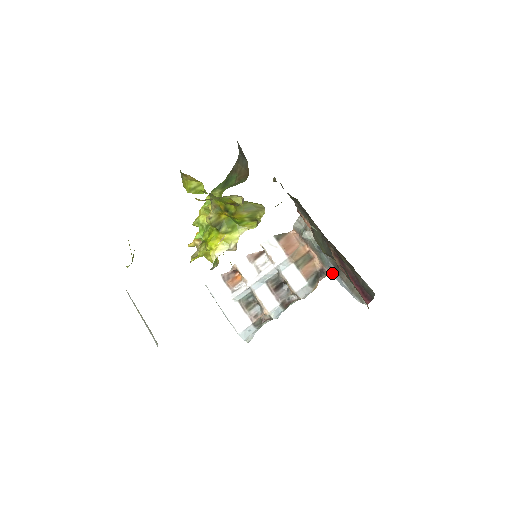
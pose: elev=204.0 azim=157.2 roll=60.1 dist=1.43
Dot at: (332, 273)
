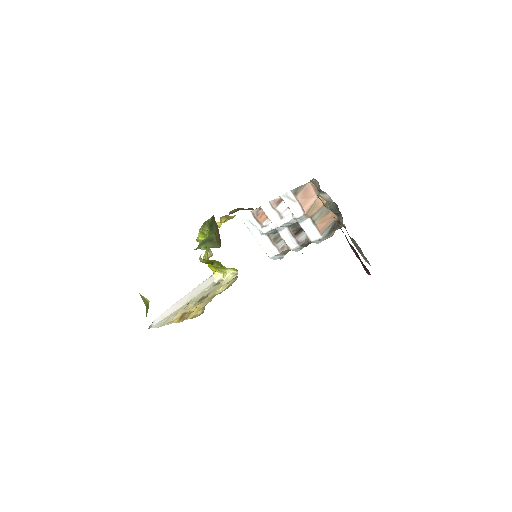
Dot at: occluded
